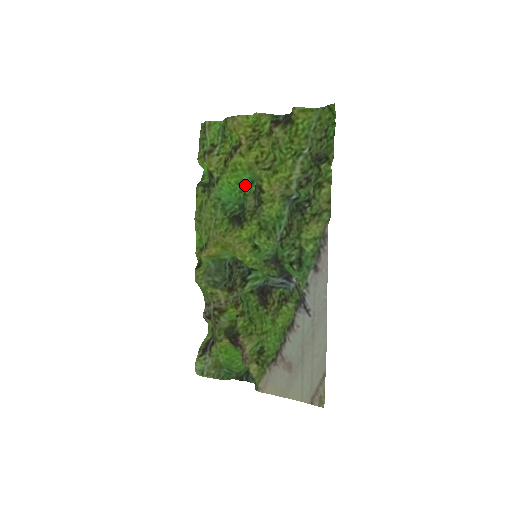
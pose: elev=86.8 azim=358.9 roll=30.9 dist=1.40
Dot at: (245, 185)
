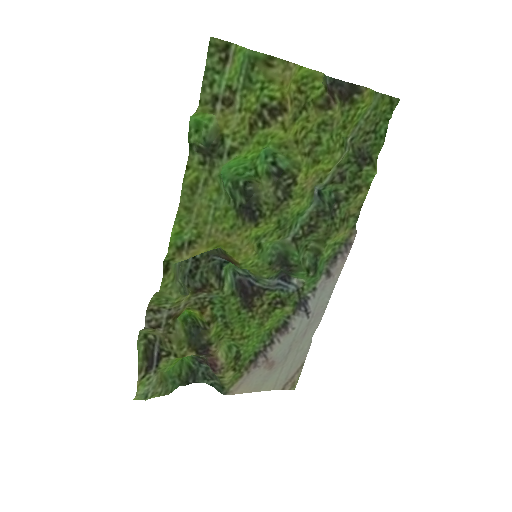
Dot at: (259, 161)
